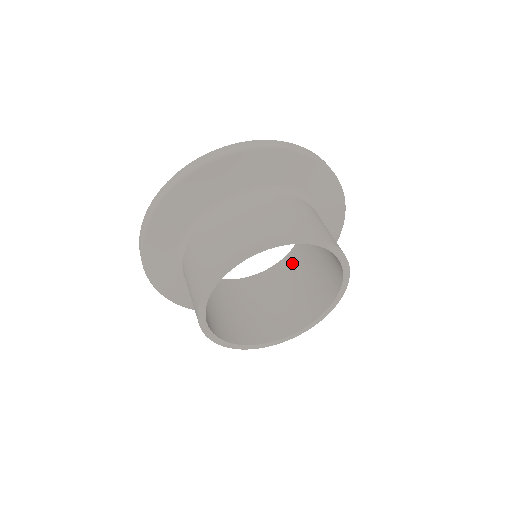
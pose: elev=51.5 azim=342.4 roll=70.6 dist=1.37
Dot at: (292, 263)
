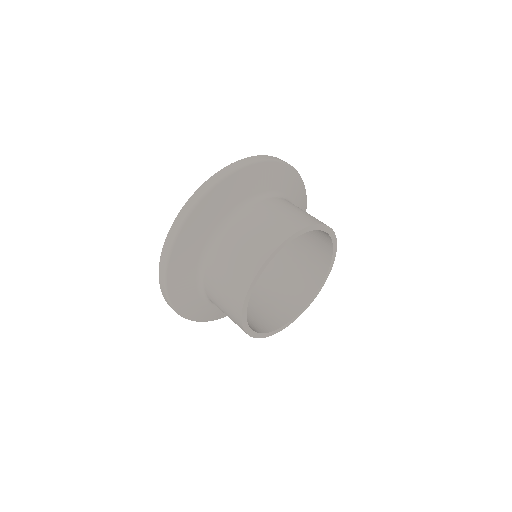
Dot at: (265, 269)
